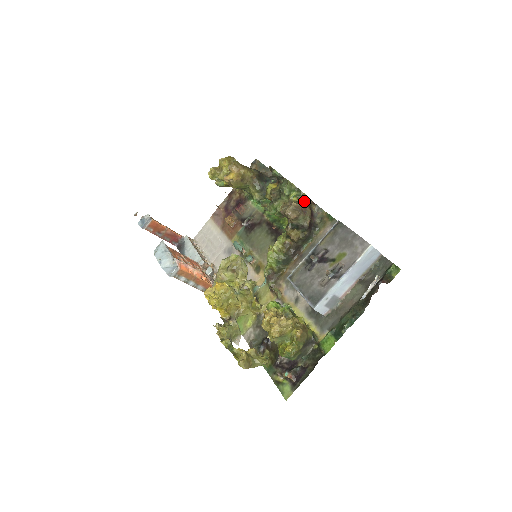
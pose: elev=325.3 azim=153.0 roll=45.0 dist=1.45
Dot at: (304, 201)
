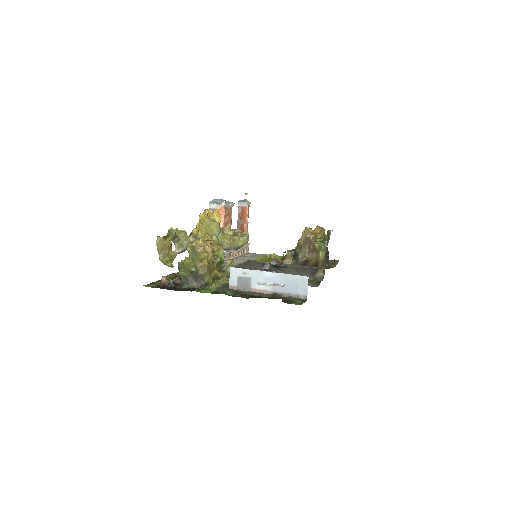
Dot at: (320, 254)
